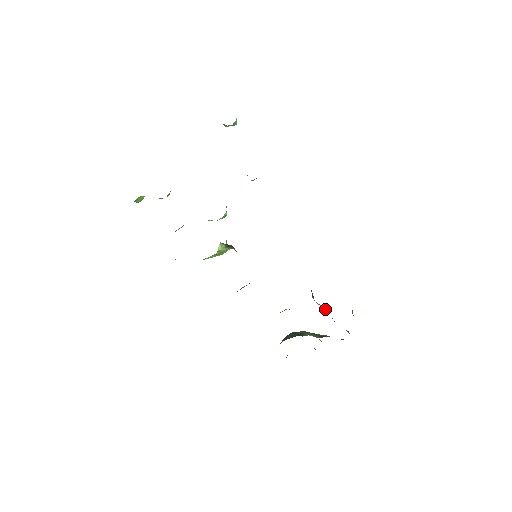
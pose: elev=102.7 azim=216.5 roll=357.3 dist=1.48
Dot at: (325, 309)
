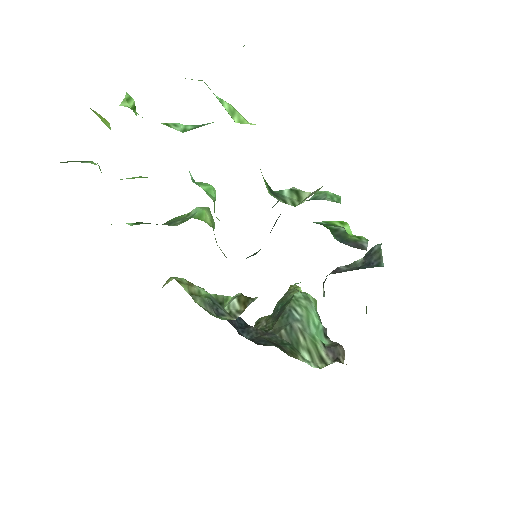
Dot at: occluded
